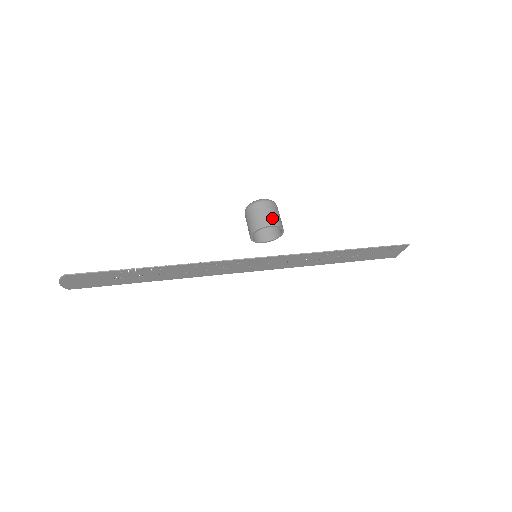
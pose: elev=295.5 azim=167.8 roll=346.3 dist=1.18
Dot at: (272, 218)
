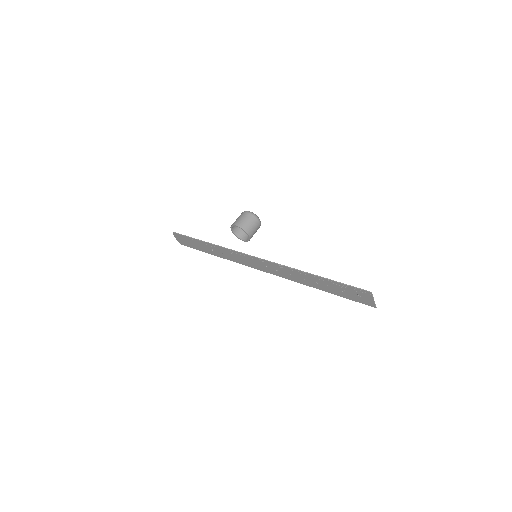
Dot at: (240, 222)
